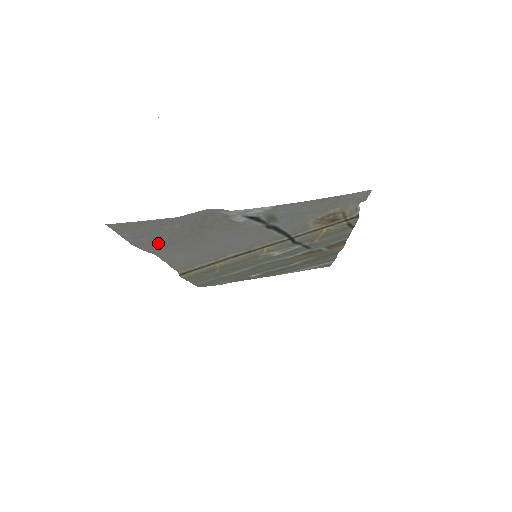
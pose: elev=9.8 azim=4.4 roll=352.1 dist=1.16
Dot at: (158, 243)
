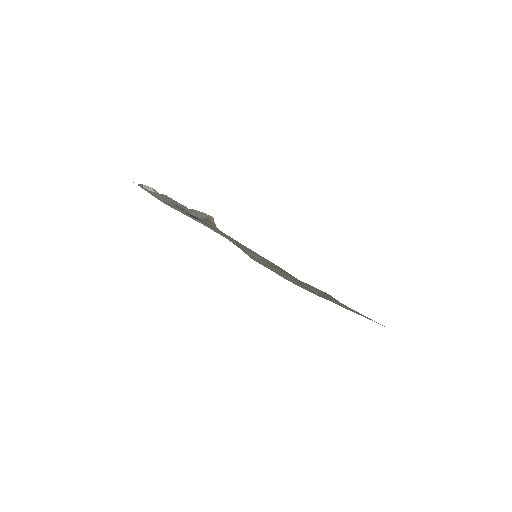
Dot at: (173, 208)
